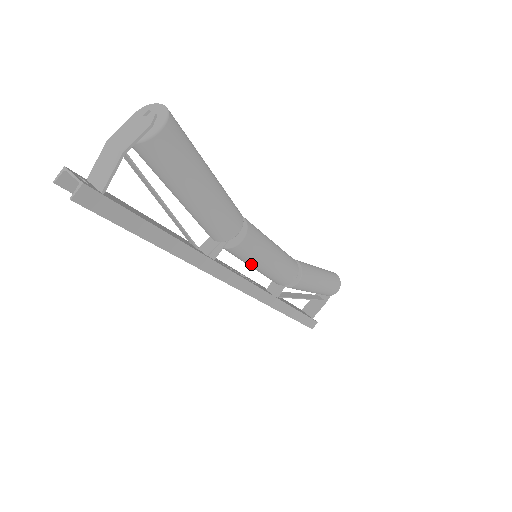
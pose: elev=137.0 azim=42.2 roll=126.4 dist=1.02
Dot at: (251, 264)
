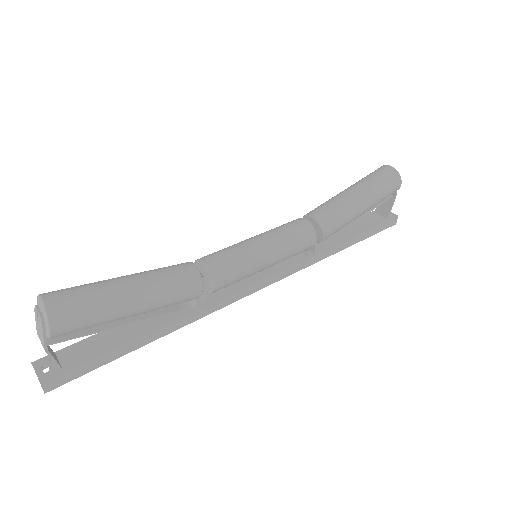
Dot at: occluded
